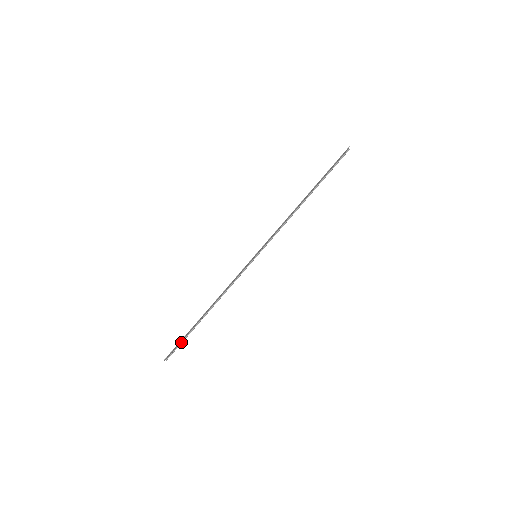
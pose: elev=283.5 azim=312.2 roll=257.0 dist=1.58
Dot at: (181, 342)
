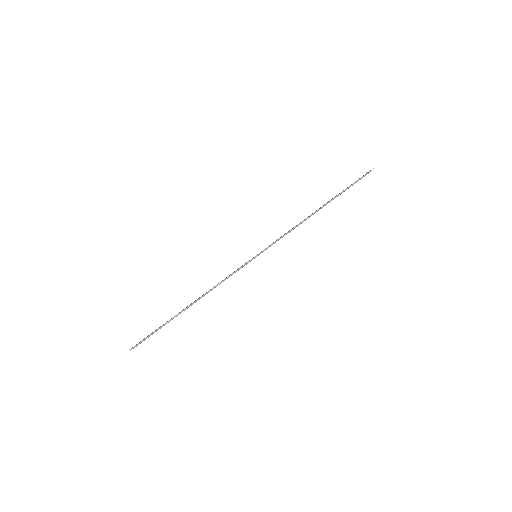
Dot at: (153, 333)
